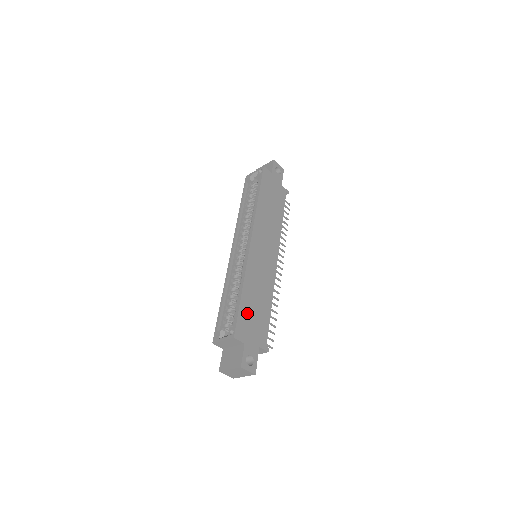
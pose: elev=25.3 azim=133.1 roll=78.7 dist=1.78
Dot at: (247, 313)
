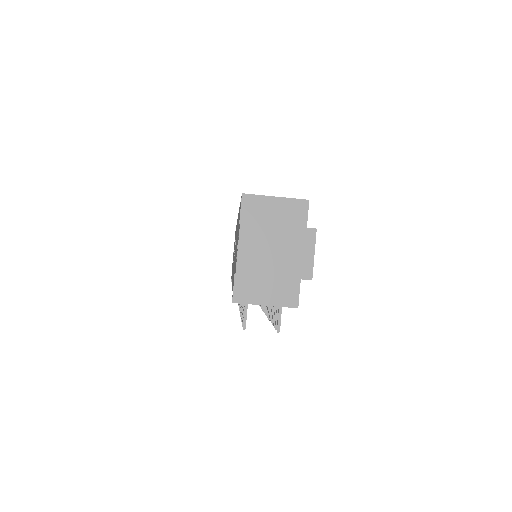
Dot at: occluded
